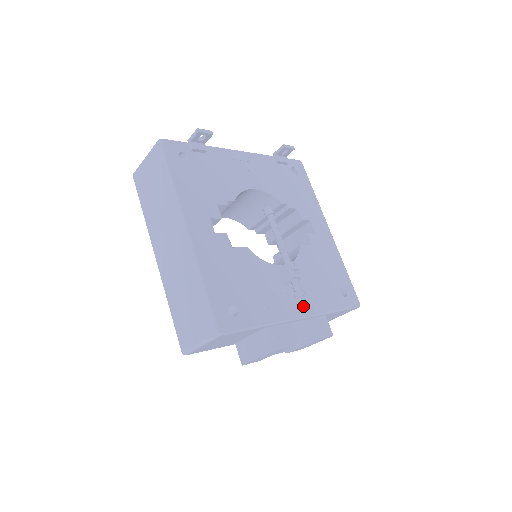
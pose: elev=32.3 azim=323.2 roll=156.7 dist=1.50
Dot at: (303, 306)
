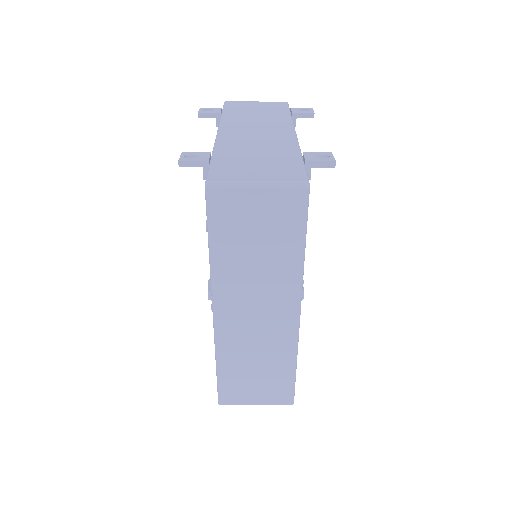
Dot at: occluded
